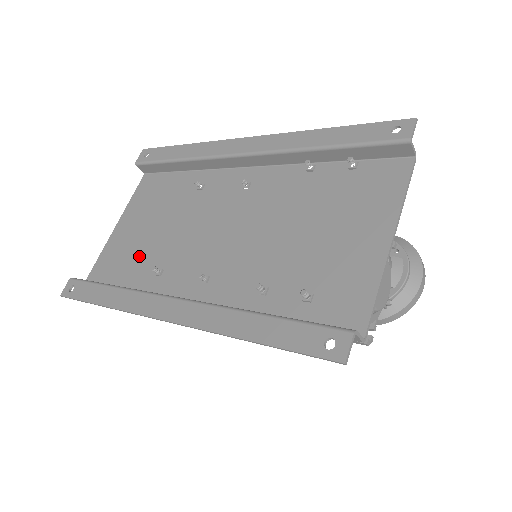
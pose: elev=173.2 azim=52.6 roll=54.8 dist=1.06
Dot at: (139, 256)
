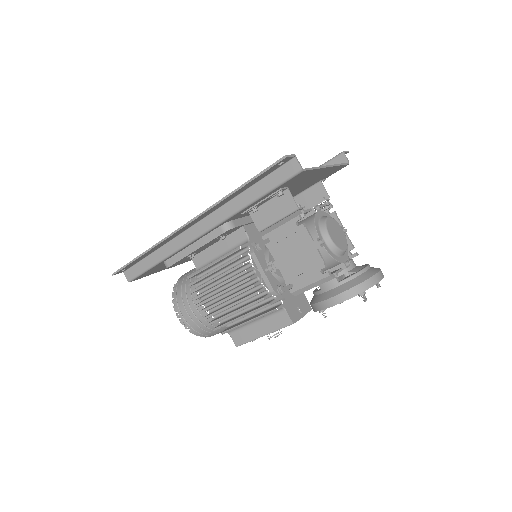
Dot at: occluded
